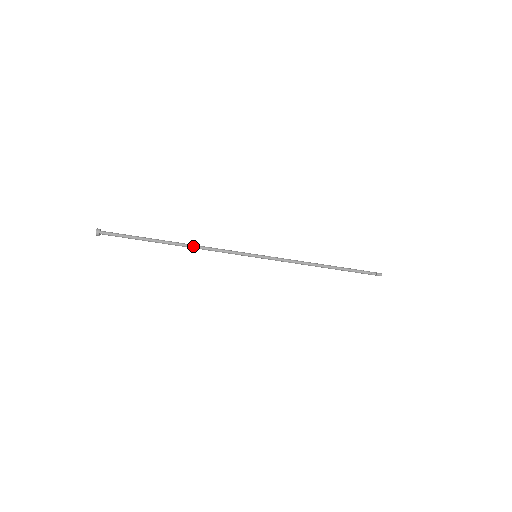
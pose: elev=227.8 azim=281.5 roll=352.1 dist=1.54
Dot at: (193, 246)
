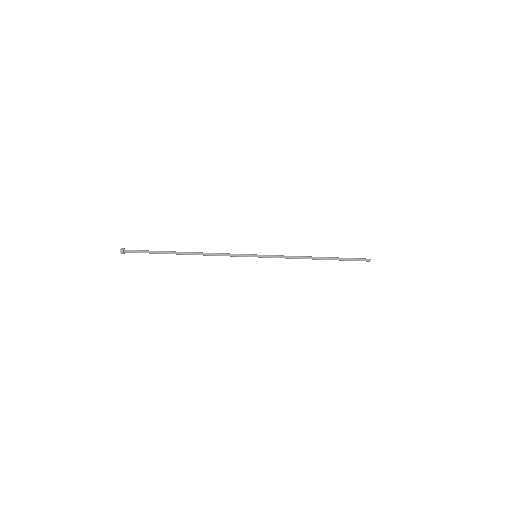
Dot at: (201, 254)
